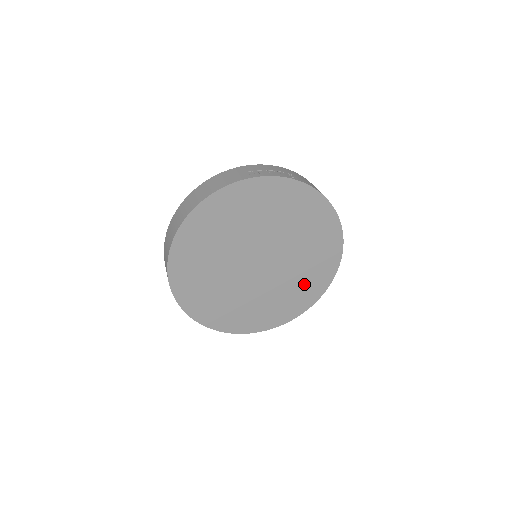
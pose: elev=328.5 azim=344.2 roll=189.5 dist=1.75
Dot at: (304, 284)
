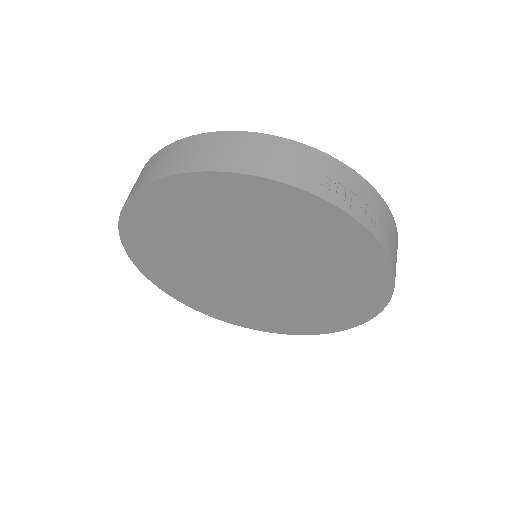
Dot at: (288, 317)
